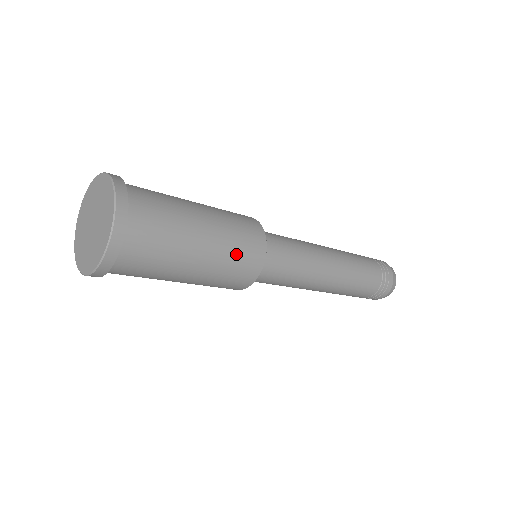
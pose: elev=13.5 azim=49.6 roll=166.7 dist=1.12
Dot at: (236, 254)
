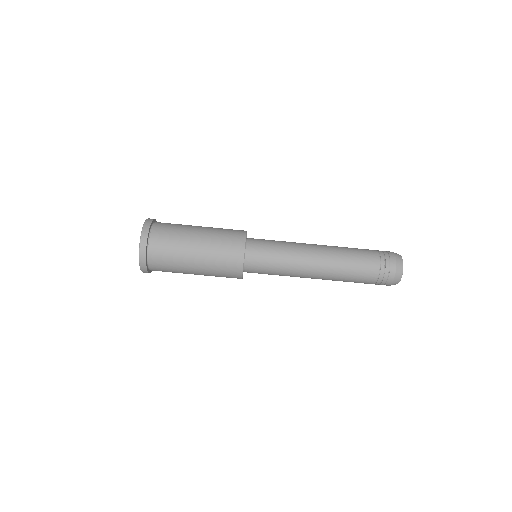
Dot at: occluded
